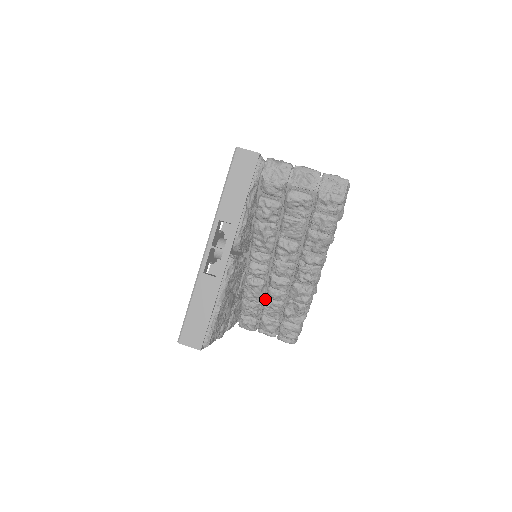
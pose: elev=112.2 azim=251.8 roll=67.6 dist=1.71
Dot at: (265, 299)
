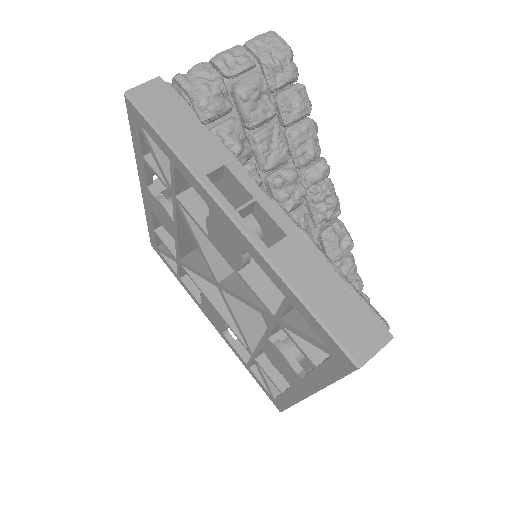
Dot at: occluded
